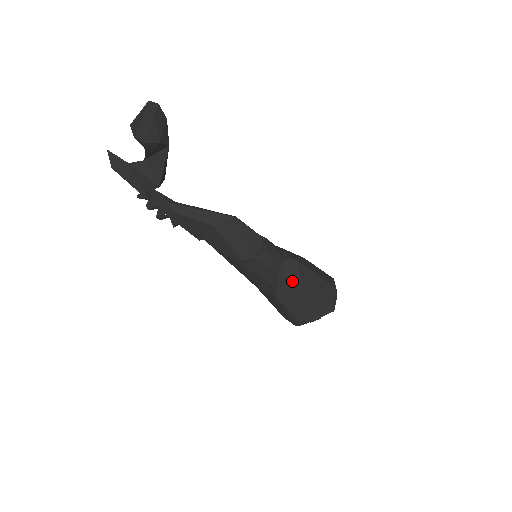
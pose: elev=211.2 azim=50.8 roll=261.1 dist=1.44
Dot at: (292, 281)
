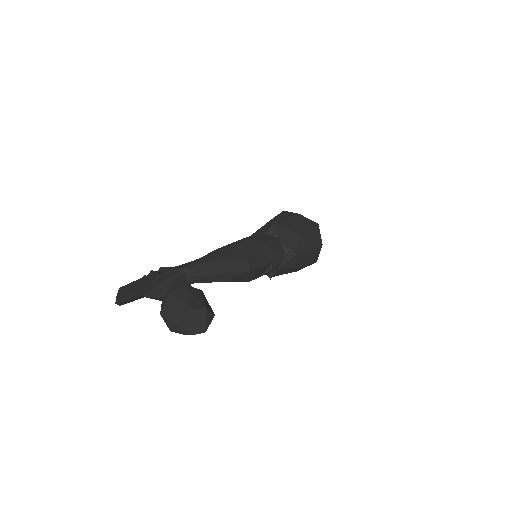
Dot at: (289, 268)
